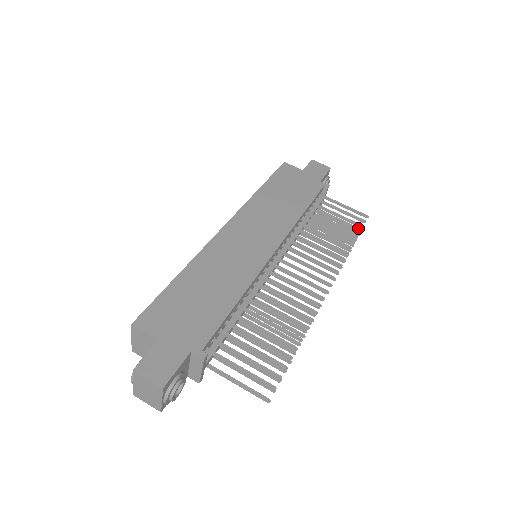
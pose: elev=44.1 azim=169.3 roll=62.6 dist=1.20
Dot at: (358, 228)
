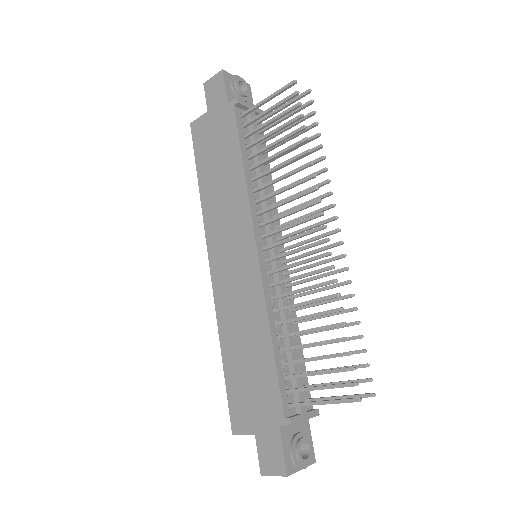
Dot at: (305, 93)
